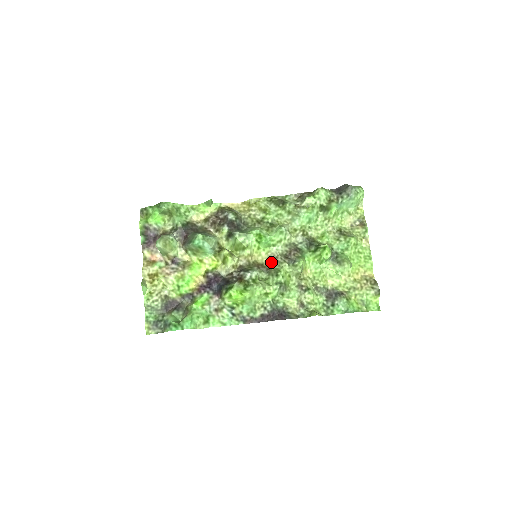
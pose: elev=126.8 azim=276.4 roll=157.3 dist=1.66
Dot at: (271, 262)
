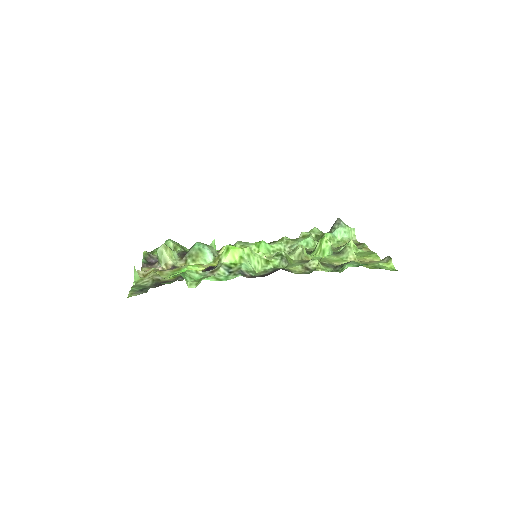
Dot at: occluded
